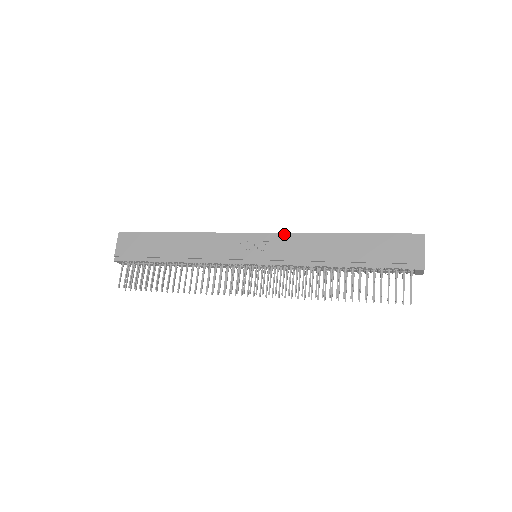
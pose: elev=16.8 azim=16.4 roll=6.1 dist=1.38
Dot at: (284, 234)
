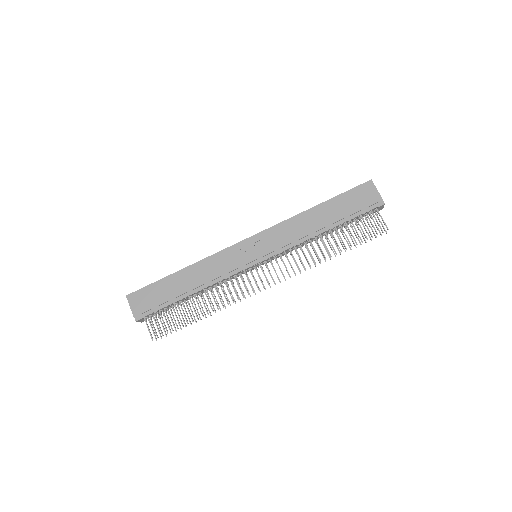
Dot at: (271, 228)
